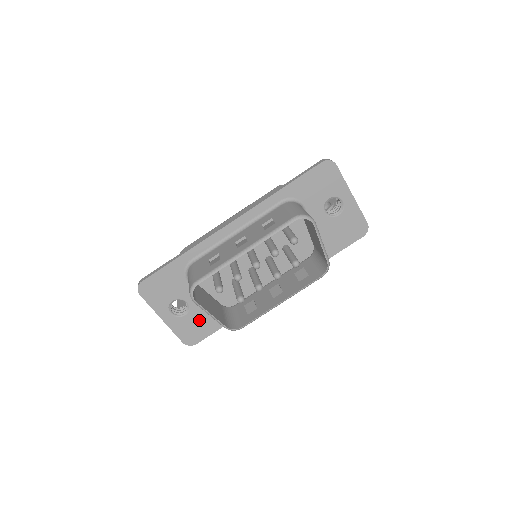
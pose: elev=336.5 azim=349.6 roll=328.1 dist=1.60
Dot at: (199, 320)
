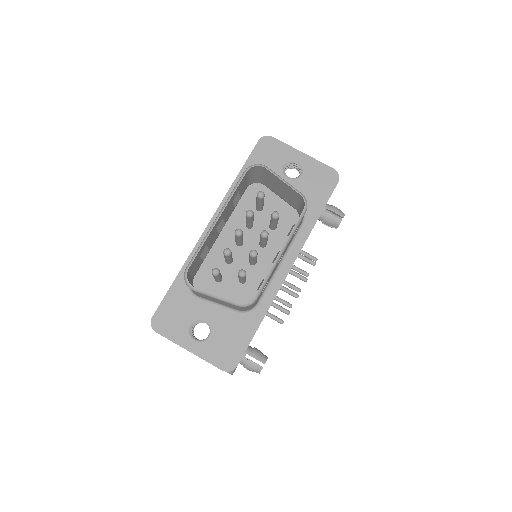
Dot at: (226, 336)
